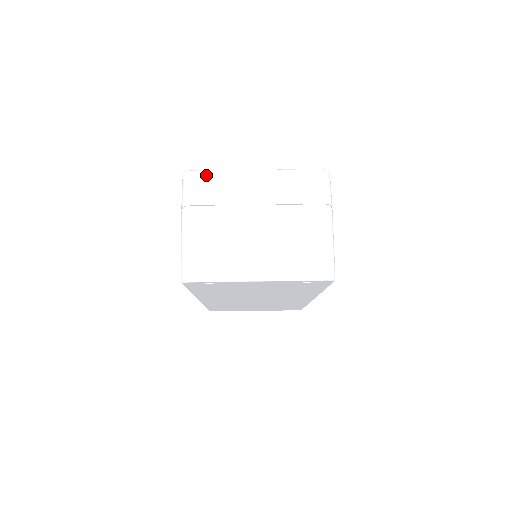
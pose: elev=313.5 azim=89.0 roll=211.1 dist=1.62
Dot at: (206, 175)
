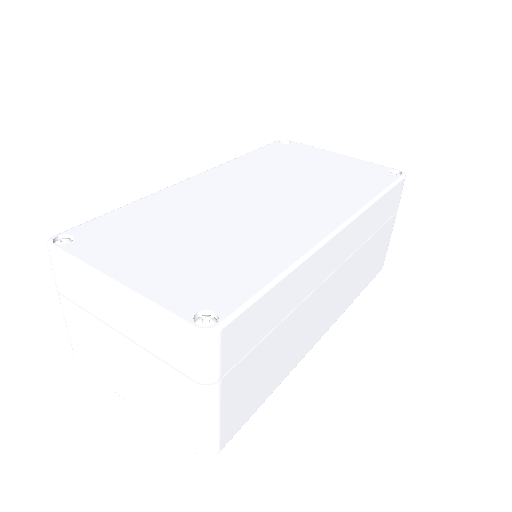
Dot at: (63, 261)
